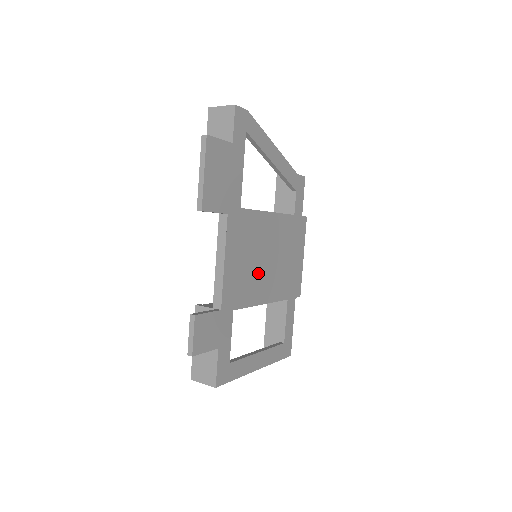
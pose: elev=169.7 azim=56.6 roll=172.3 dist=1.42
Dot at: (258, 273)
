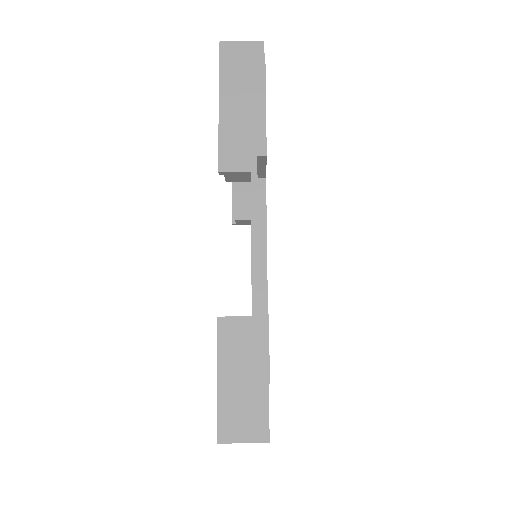
Dot at: occluded
